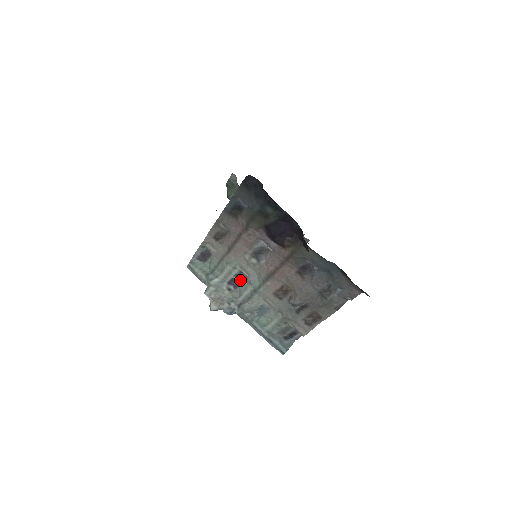
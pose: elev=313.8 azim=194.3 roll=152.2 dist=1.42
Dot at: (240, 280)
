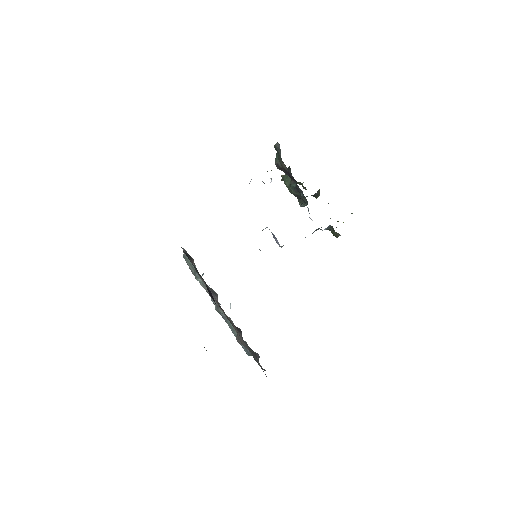
Dot at: occluded
